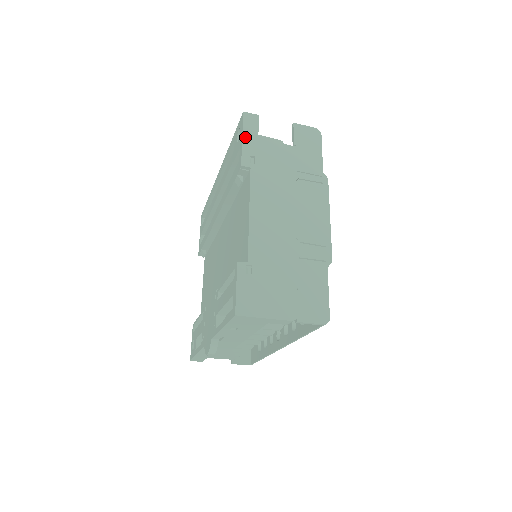
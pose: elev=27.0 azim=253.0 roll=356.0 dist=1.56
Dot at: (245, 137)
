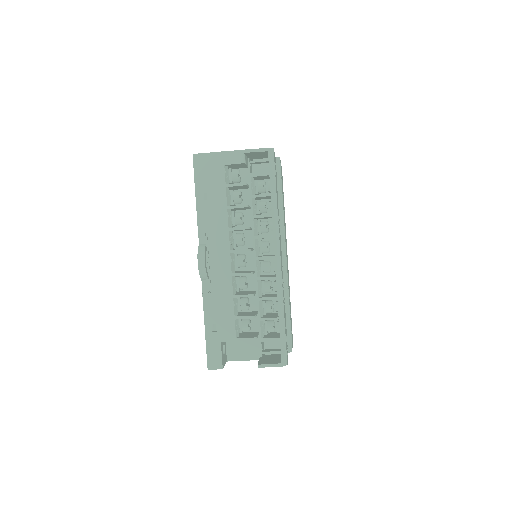
Dot at: occluded
